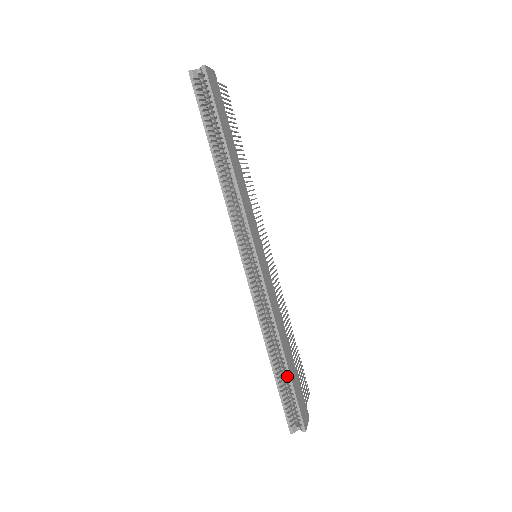
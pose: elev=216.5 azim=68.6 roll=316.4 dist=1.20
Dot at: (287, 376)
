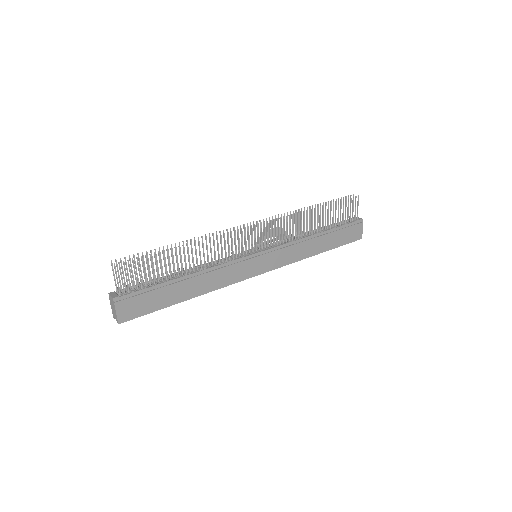
Dot at: (330, 247)
